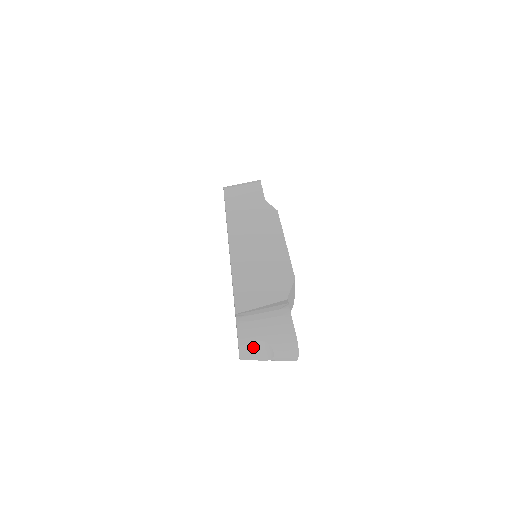
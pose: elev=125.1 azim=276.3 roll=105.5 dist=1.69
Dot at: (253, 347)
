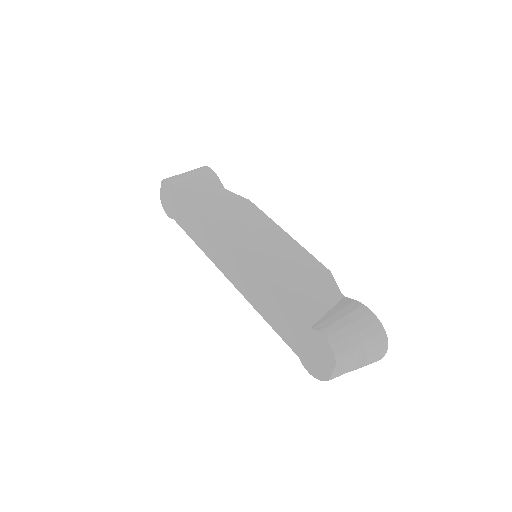
Dot at: (346, 361)
